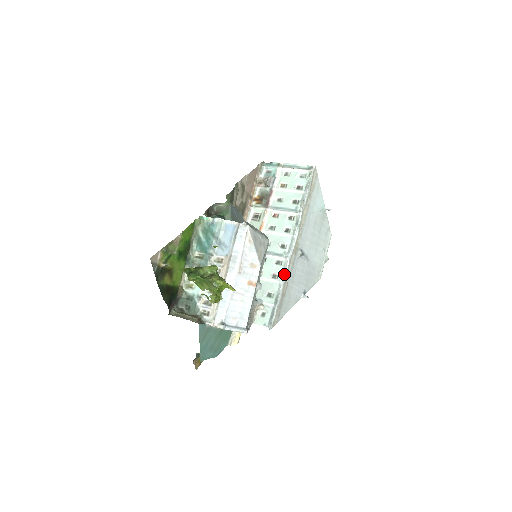
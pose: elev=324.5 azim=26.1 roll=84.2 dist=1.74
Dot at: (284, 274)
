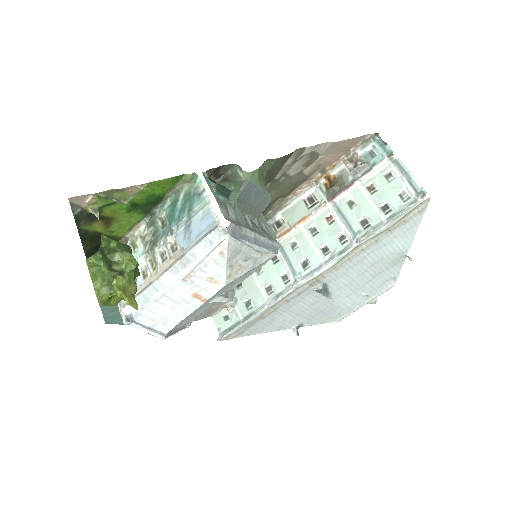
Dot at: (277, 298)
